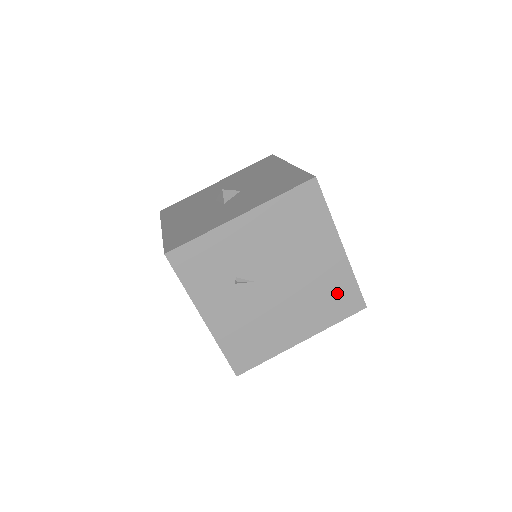
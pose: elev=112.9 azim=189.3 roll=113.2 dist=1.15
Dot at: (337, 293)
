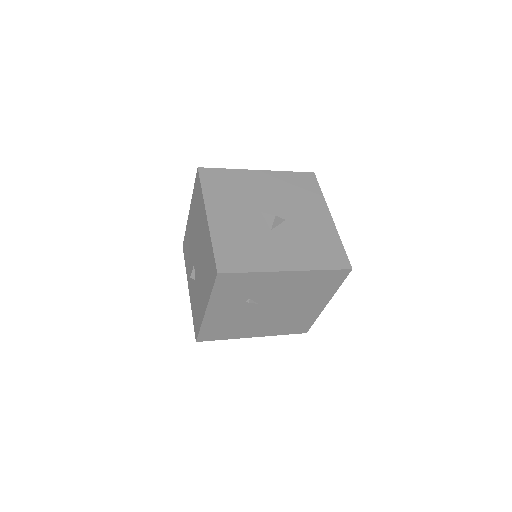
Dot at: (299, 323)
